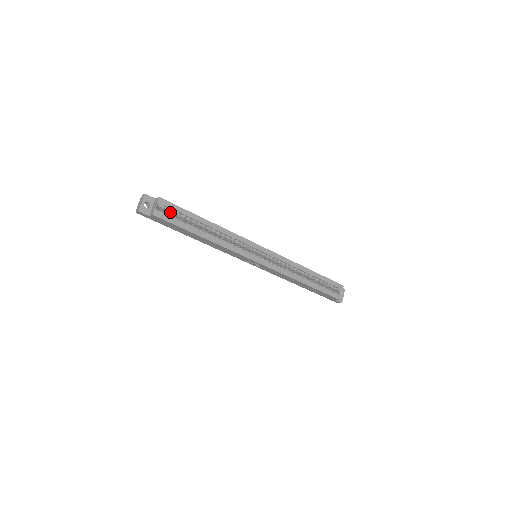
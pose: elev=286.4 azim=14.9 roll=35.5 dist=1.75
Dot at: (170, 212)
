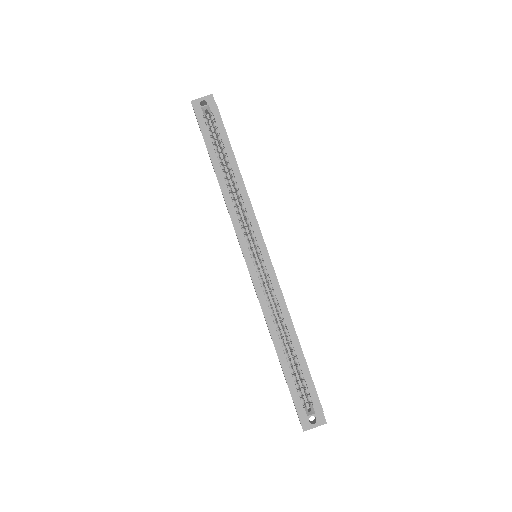
Dot at: (213, 125)
